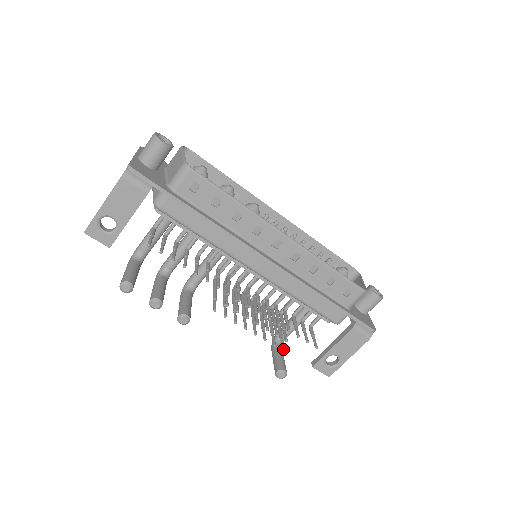
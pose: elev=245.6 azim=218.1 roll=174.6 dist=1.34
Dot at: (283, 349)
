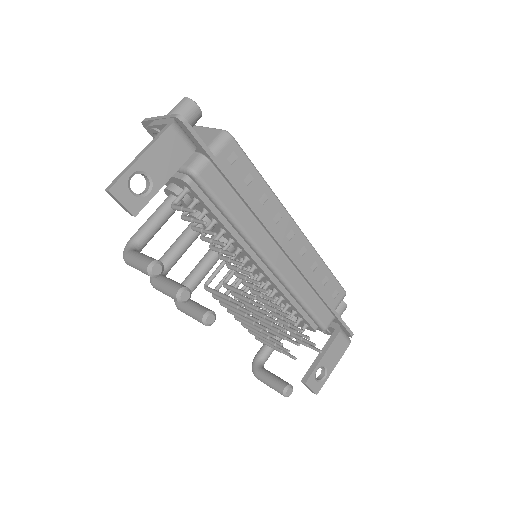
Dot at: (294, 356)
